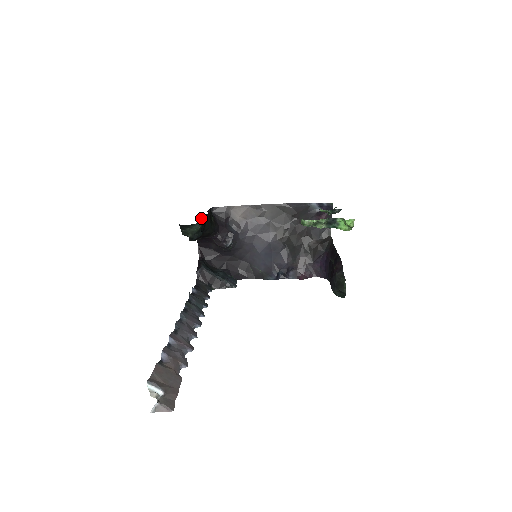
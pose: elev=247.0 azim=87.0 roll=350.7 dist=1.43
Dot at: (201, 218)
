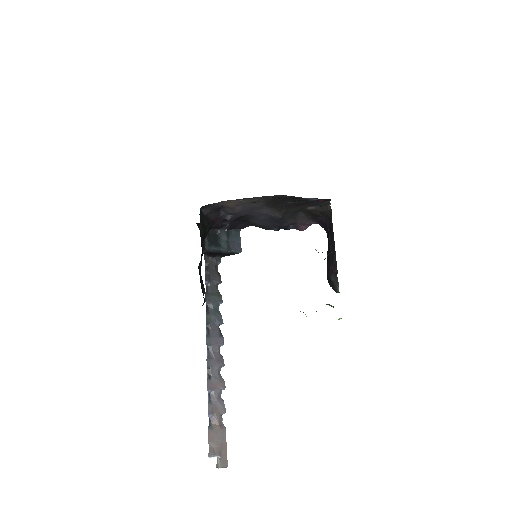
Dot at: (199, 267)
